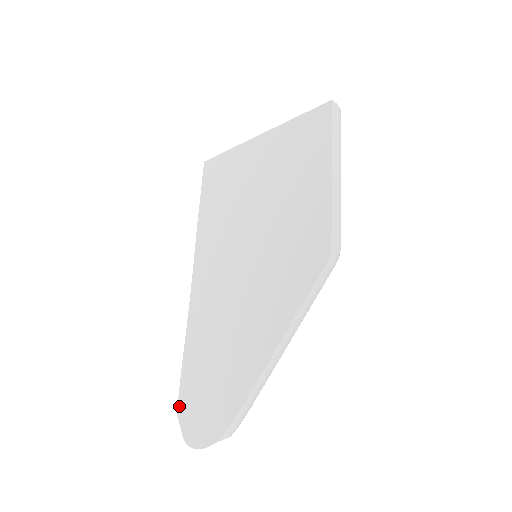
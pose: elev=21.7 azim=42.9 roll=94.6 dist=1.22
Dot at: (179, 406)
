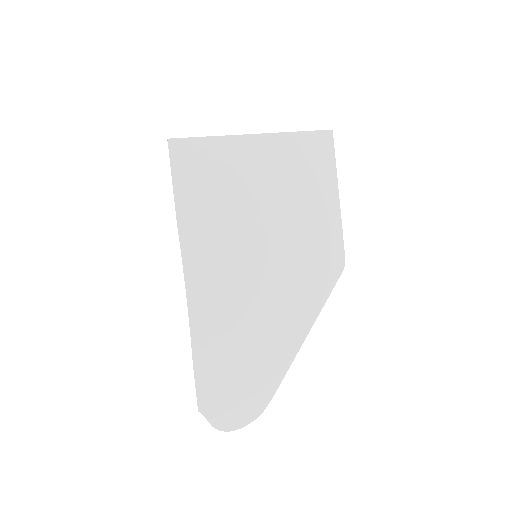
Dot at: (200, 403)
